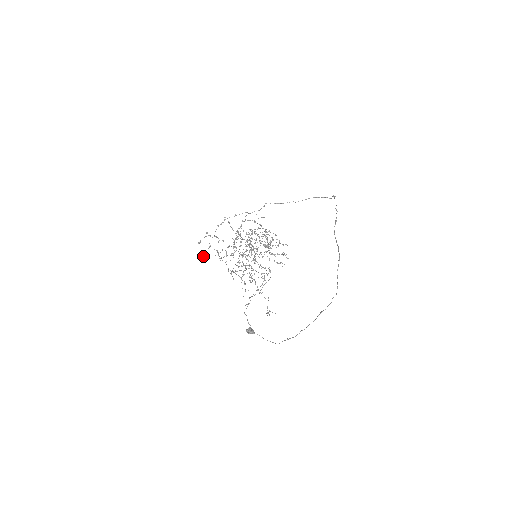
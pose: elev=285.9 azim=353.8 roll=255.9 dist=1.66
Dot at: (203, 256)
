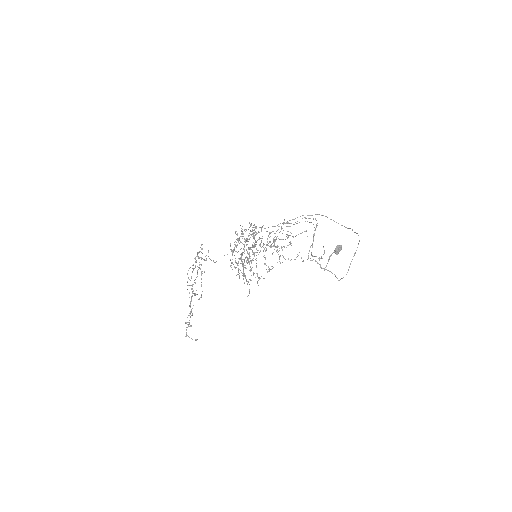
Dot at: (194, 294)
